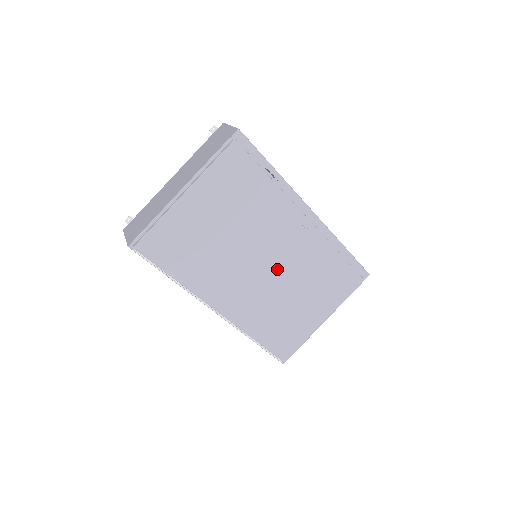
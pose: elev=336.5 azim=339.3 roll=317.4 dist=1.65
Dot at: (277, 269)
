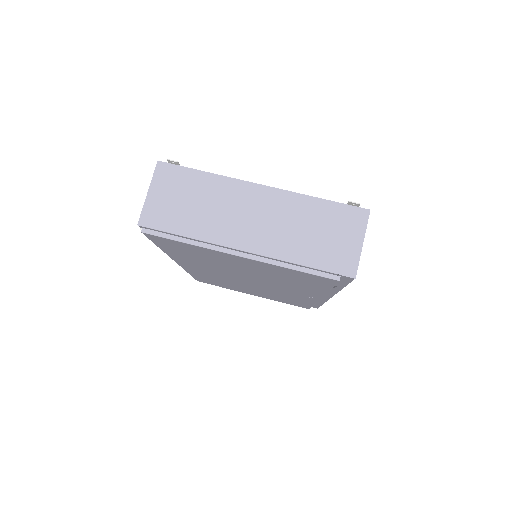
Dot at: (256, 285)
